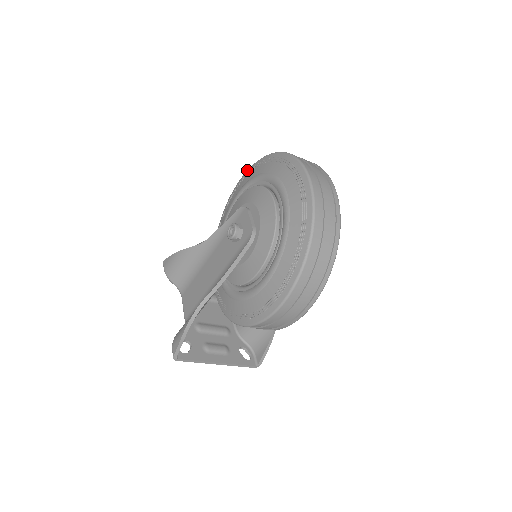
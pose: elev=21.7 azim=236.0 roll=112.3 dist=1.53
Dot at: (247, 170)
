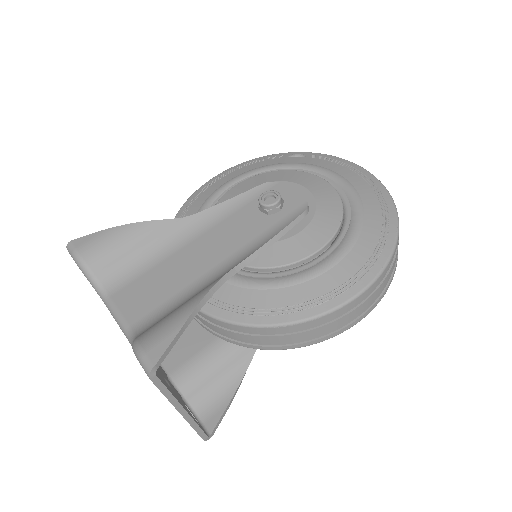
Dot at: occluded
